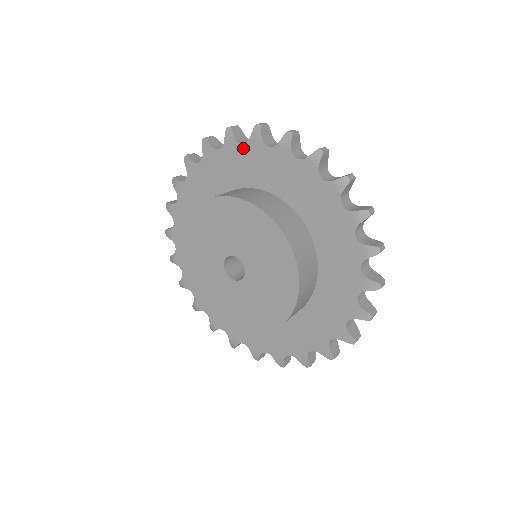
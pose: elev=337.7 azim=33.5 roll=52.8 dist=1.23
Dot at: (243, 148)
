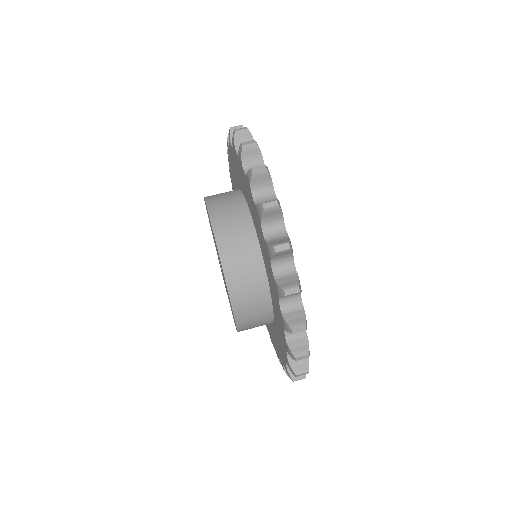
Dot at: (233, 151)
